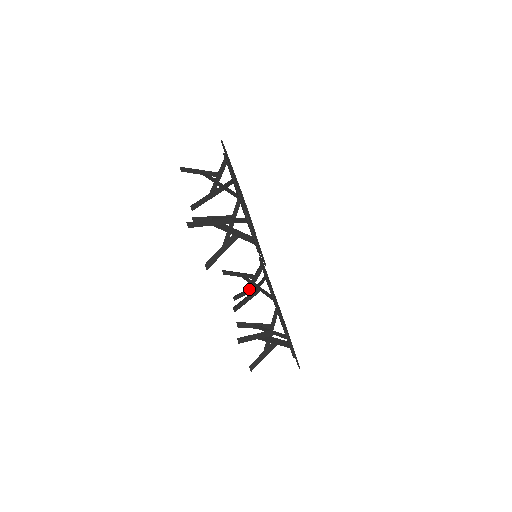
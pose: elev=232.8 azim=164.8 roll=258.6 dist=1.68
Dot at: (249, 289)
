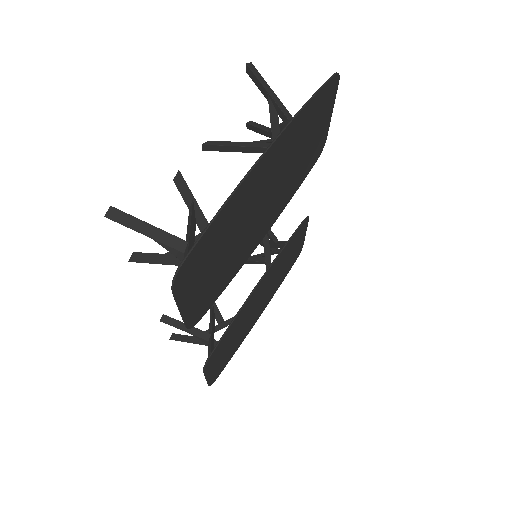
Dot at: occluded
